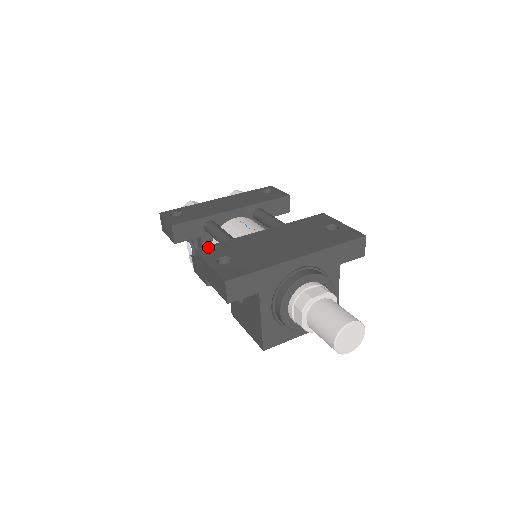
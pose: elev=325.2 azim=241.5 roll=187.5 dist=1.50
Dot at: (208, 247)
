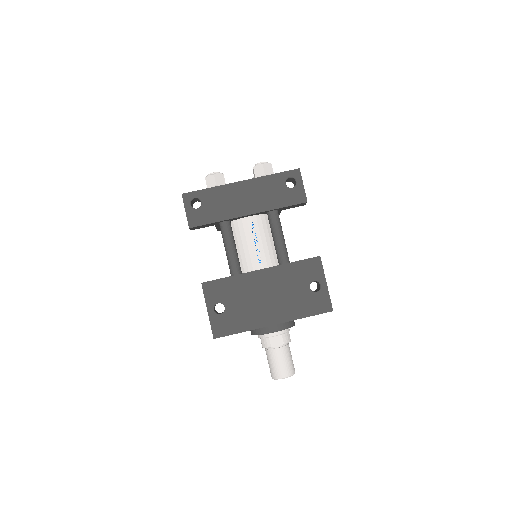
Dot at: (212, 283)
